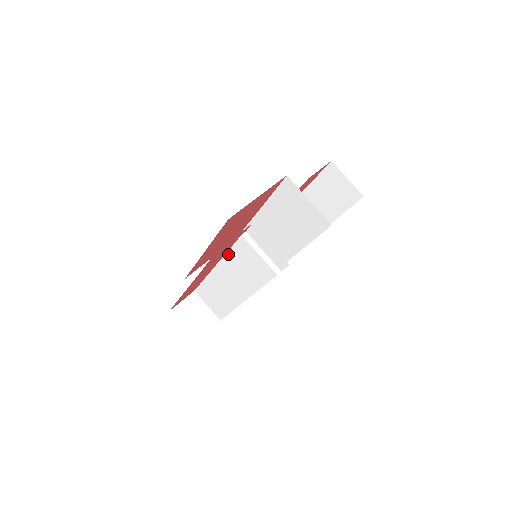
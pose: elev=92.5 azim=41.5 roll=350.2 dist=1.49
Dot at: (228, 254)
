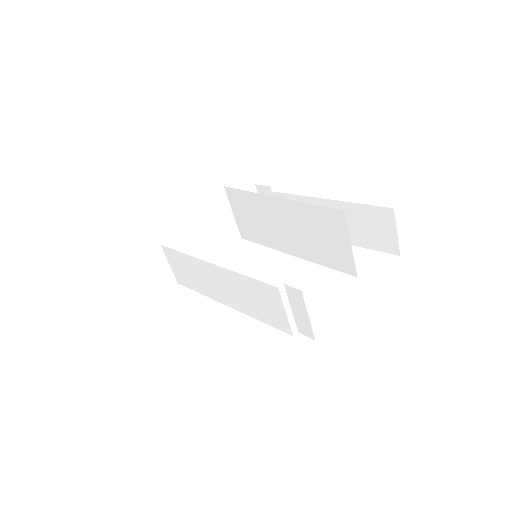
Dot at: (242, 276)
